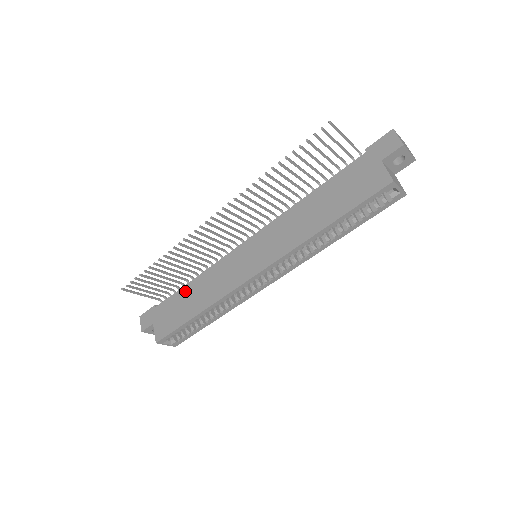
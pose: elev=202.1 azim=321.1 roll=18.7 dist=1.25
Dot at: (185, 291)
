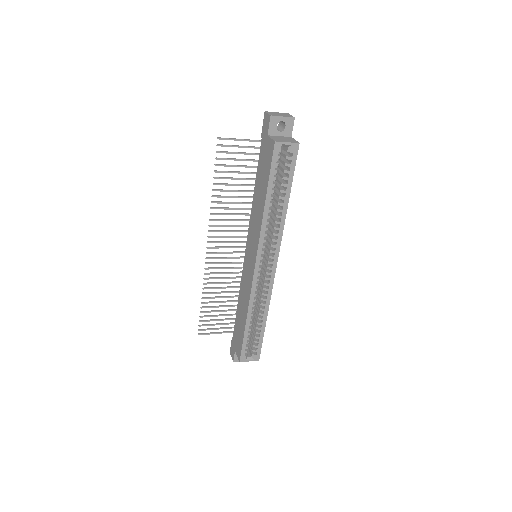
Dot at: (238, 313)
